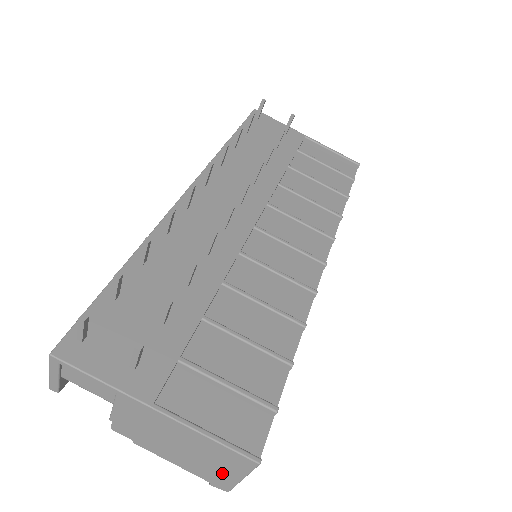
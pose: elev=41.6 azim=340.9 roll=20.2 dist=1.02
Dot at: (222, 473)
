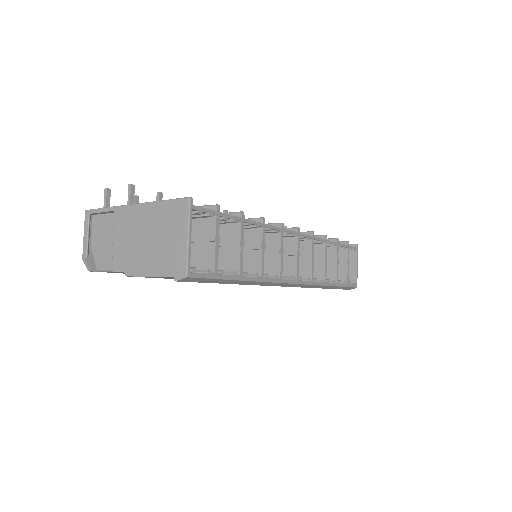
Dot at: (176, 245)
